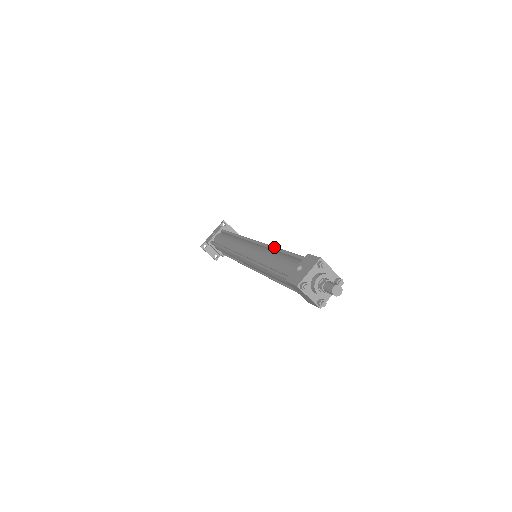
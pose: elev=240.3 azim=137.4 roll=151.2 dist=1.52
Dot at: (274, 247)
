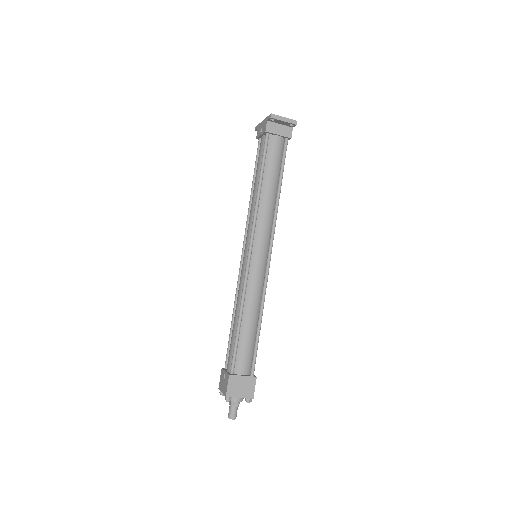
Dot at: (240, 307)
